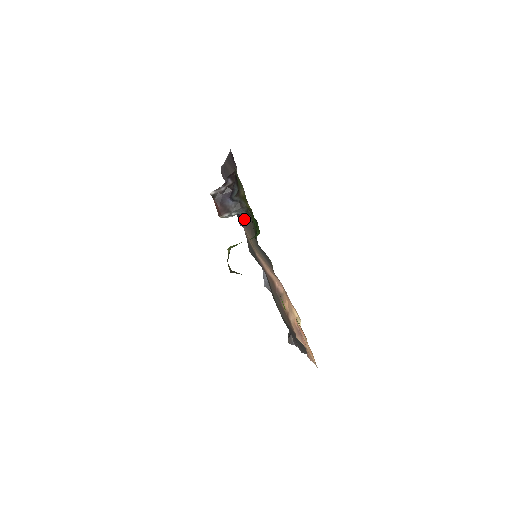
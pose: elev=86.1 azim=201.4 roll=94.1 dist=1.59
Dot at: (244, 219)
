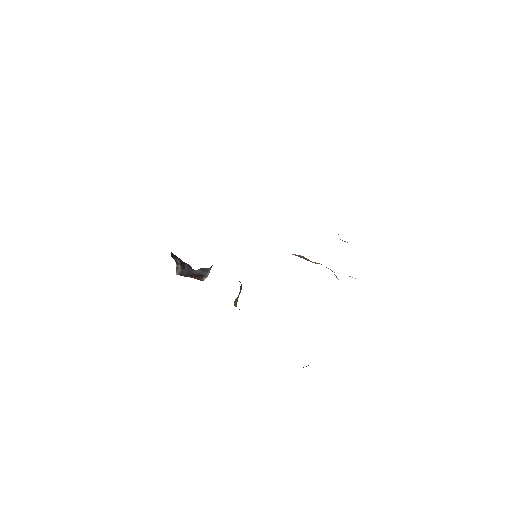
Dot at: occluded
